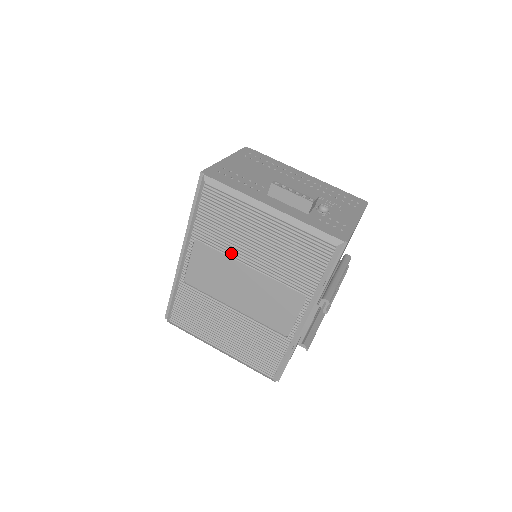
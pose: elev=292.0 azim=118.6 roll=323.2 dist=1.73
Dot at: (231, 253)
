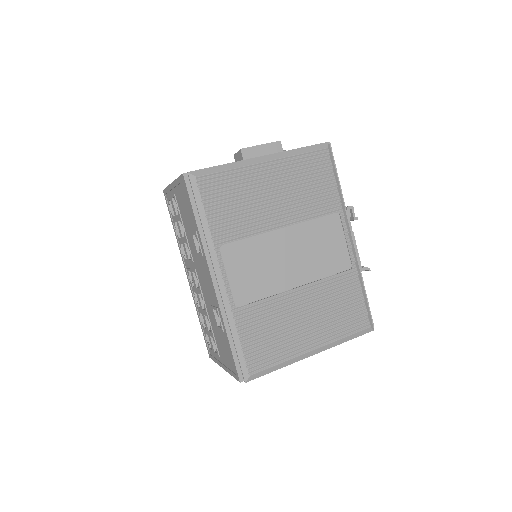
Dot at: (259, 229)
